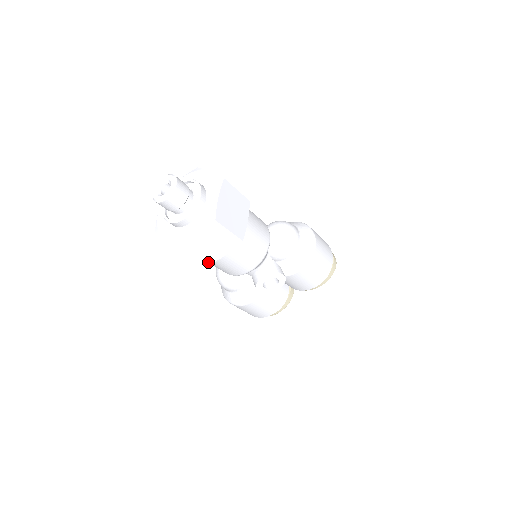
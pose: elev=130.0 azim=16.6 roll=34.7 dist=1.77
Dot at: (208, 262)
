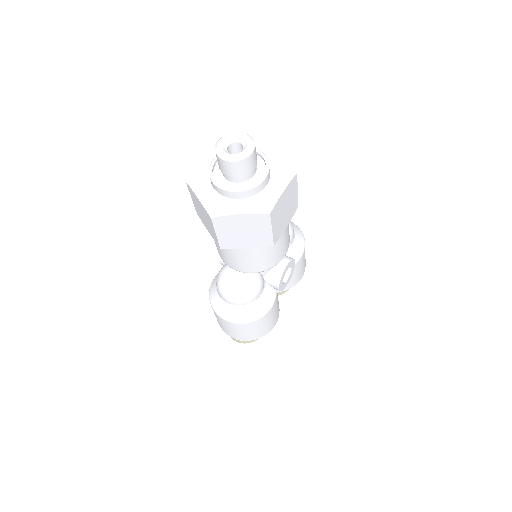
Dot at: (275, 239)
